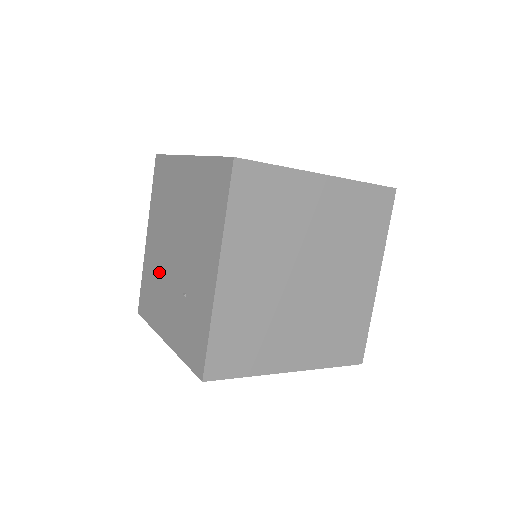
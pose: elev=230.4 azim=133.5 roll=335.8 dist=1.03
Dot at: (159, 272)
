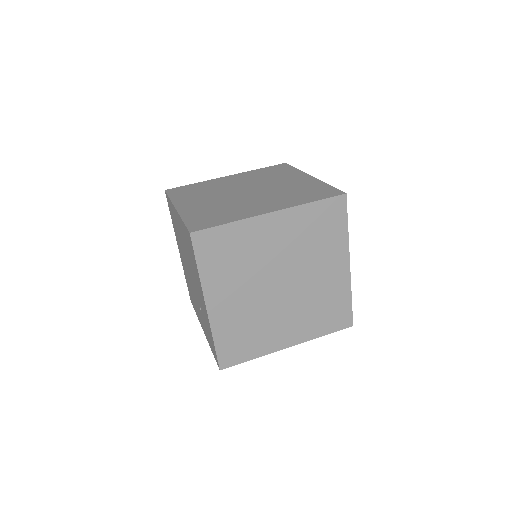
Dot at: (189, 282)
